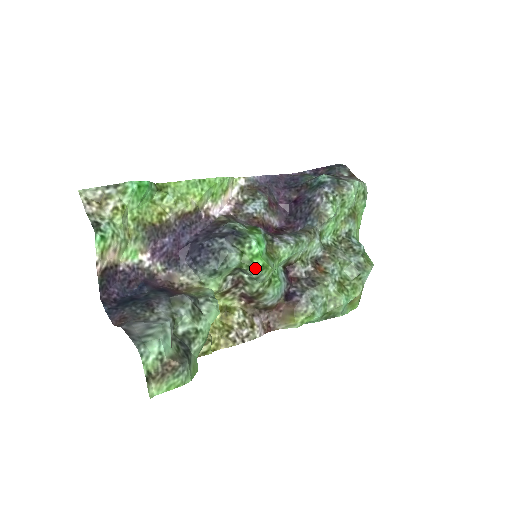
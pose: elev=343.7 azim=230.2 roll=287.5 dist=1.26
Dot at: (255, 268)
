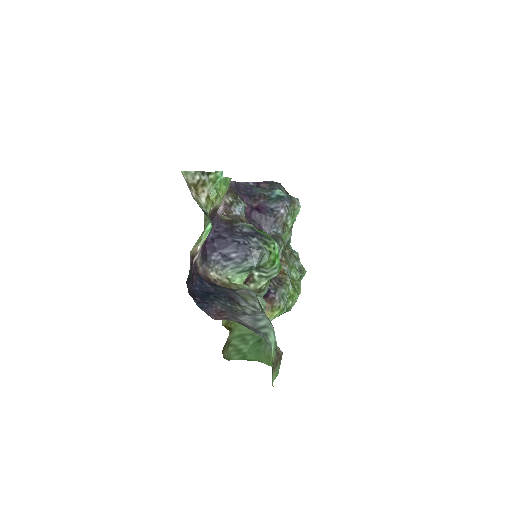
Dot at: (276, 267)
